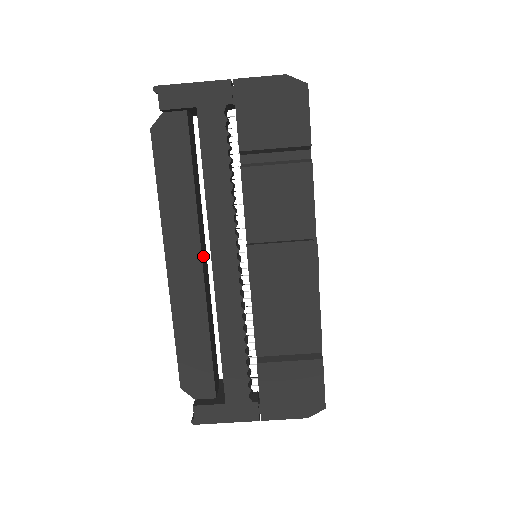
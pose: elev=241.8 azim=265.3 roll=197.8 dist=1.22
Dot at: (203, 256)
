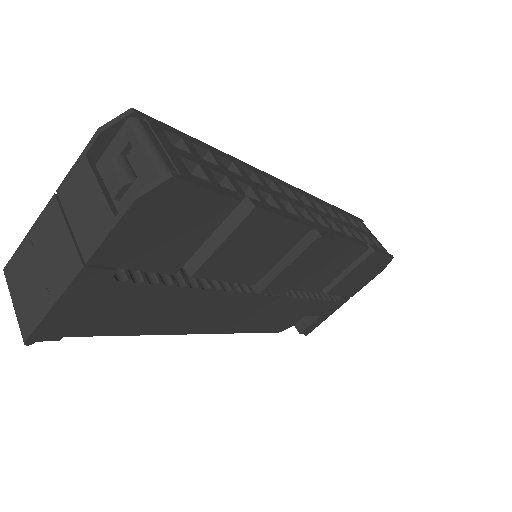
Dot at: occluded
